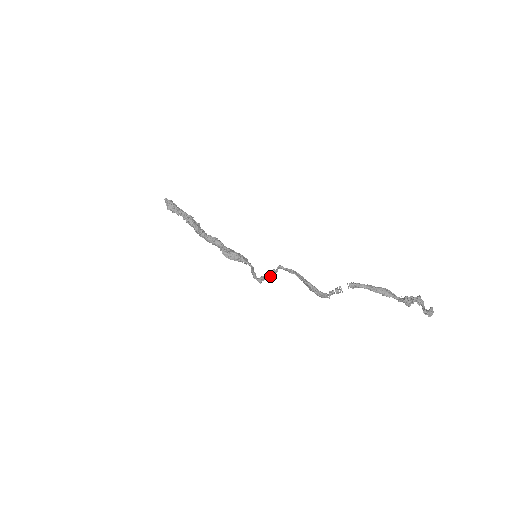
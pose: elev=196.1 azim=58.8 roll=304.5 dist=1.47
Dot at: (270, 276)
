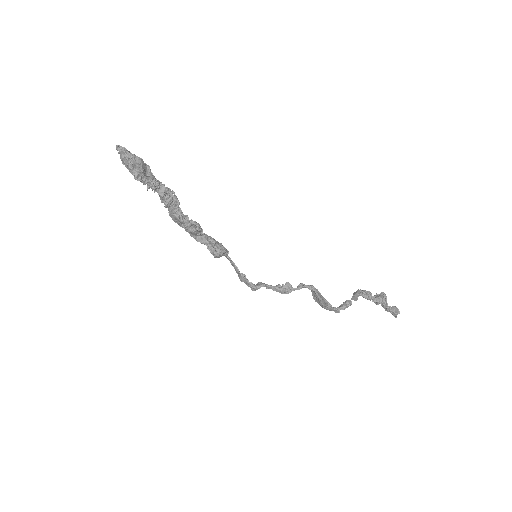
Dot at: (285, 292)
